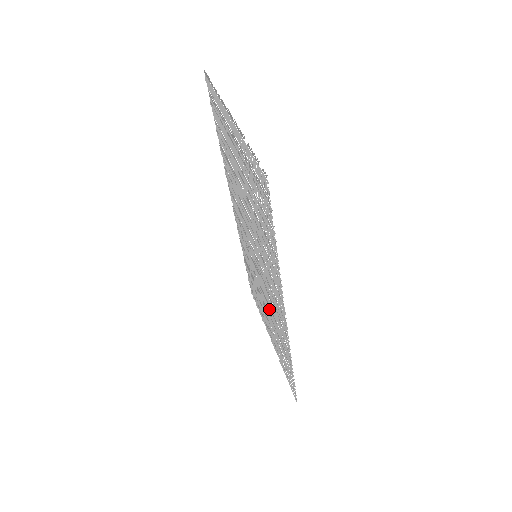
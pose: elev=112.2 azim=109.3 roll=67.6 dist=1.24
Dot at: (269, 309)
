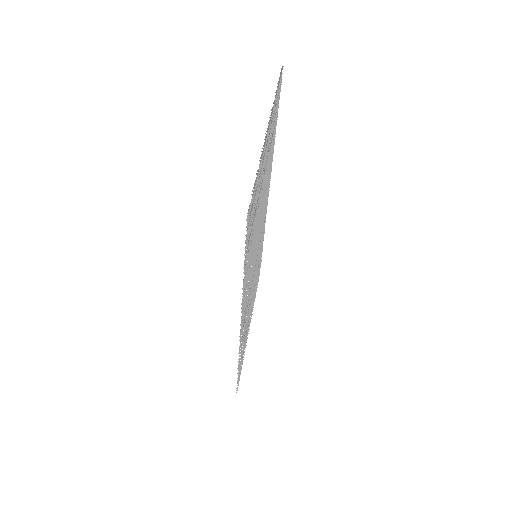
Dot at: occluded
